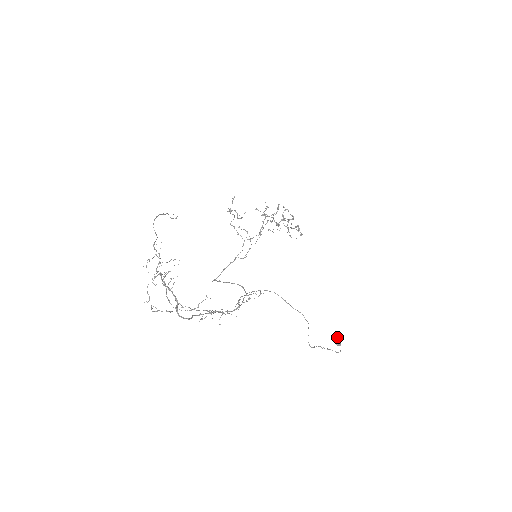
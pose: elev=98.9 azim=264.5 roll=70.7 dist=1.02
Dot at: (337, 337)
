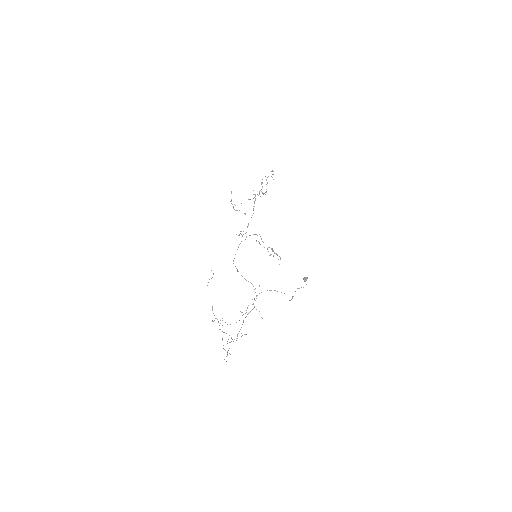
Dot at: (305, 278)
